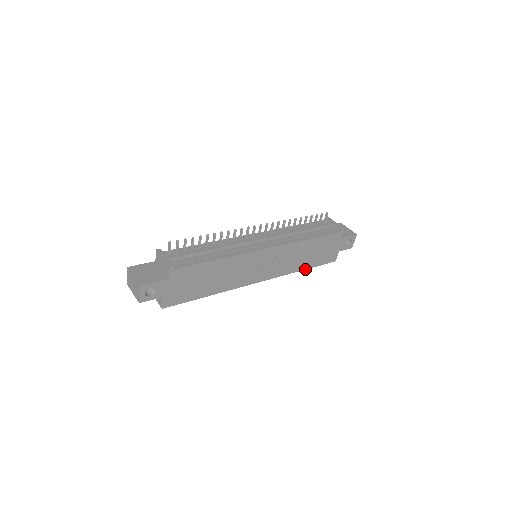
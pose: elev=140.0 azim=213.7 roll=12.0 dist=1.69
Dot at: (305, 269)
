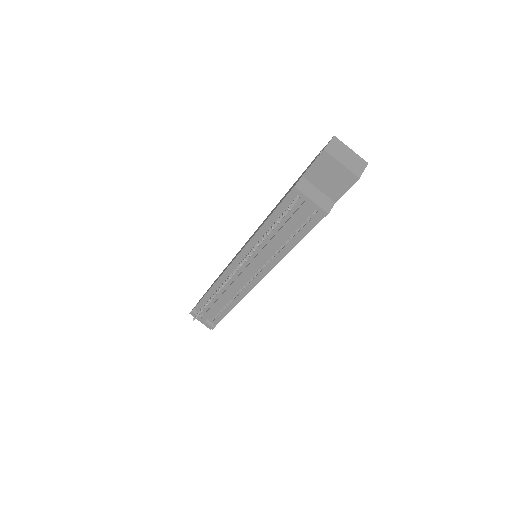
Dot at: occluded
